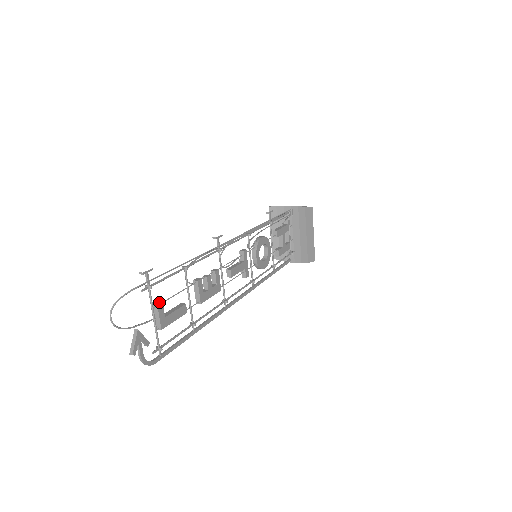
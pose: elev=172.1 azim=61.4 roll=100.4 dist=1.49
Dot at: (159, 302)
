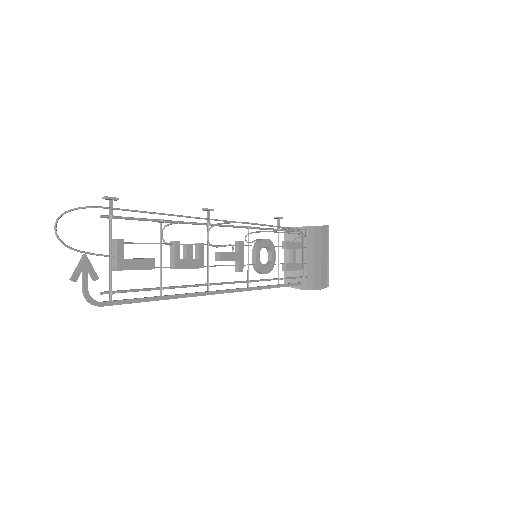
Dot at: occluded
